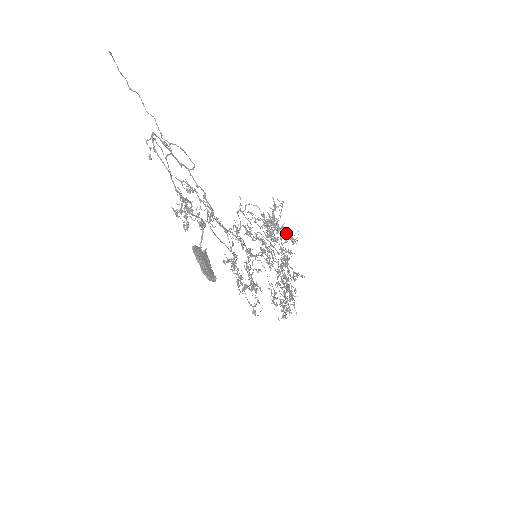
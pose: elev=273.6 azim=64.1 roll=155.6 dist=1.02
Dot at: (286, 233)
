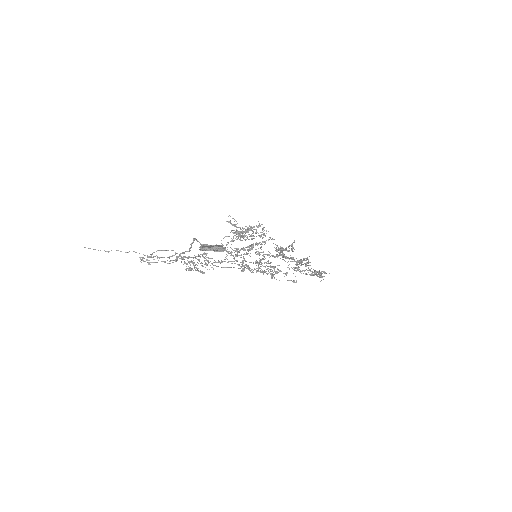
Dot at: (251, 227)
